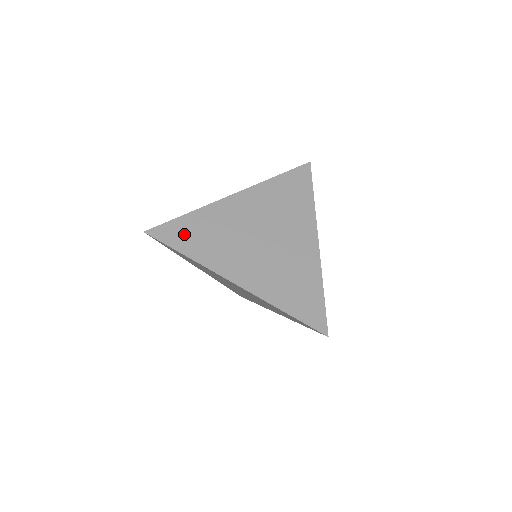
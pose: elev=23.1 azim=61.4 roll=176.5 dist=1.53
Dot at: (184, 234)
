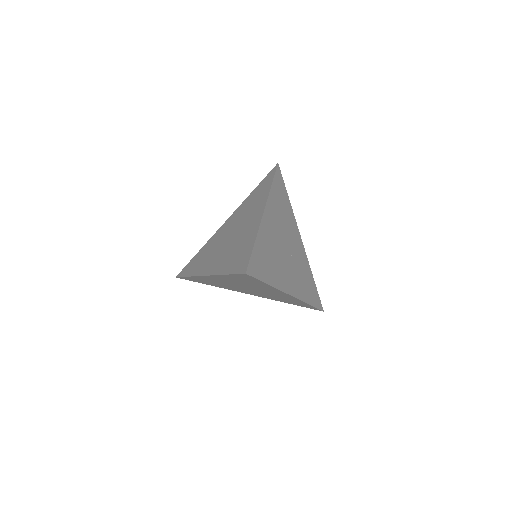
Dot at: (262, 264)
